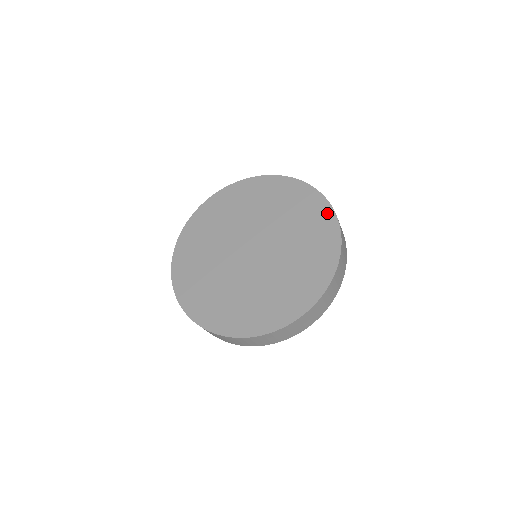
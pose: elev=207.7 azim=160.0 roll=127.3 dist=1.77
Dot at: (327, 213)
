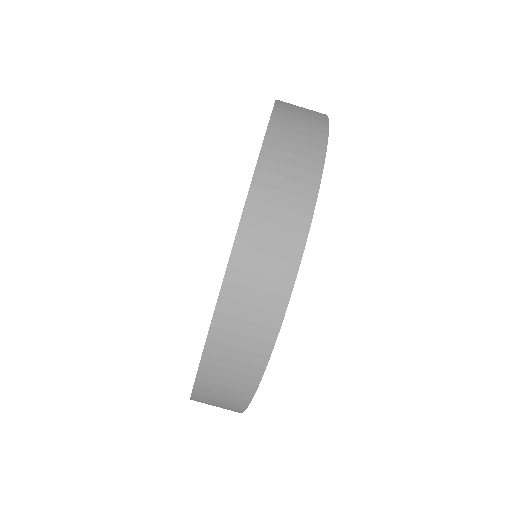
Dot at: occluded
